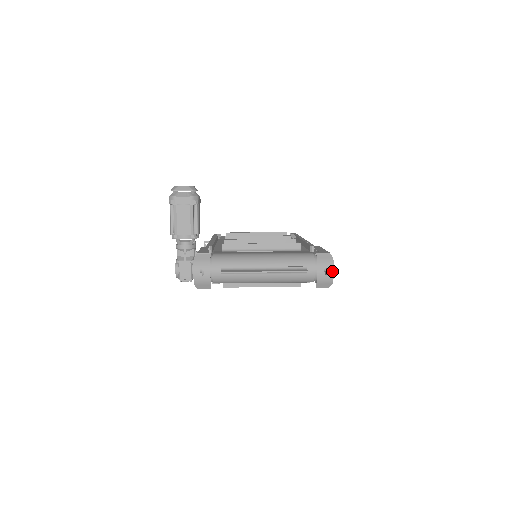
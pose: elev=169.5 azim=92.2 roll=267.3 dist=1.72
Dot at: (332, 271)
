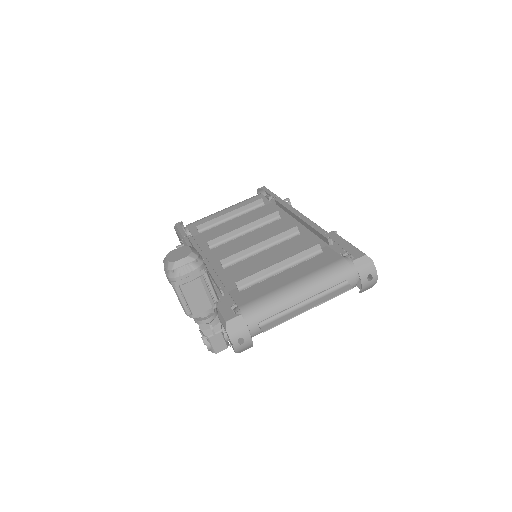
Dot at: (375, 275)
